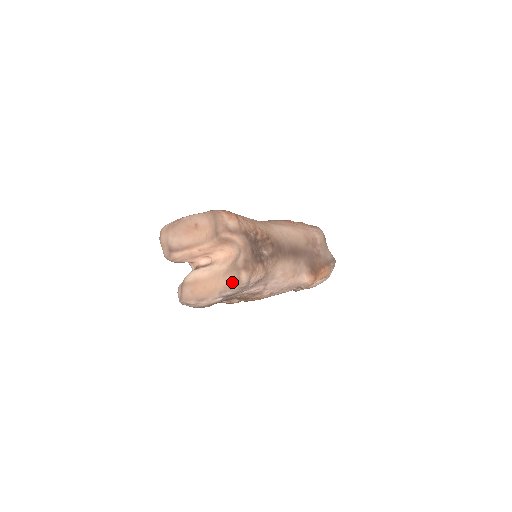
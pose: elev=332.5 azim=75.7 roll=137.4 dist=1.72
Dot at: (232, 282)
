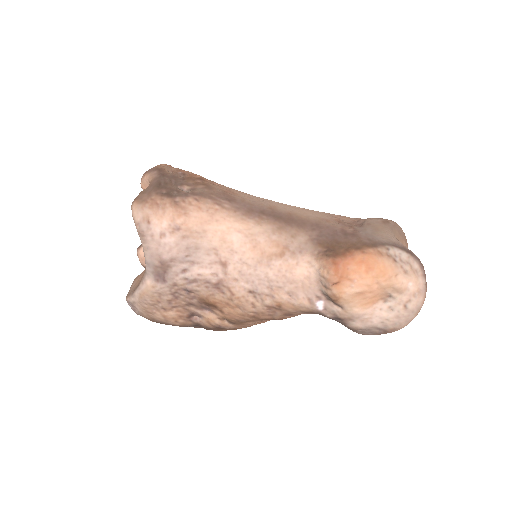
Dot at: occluded
